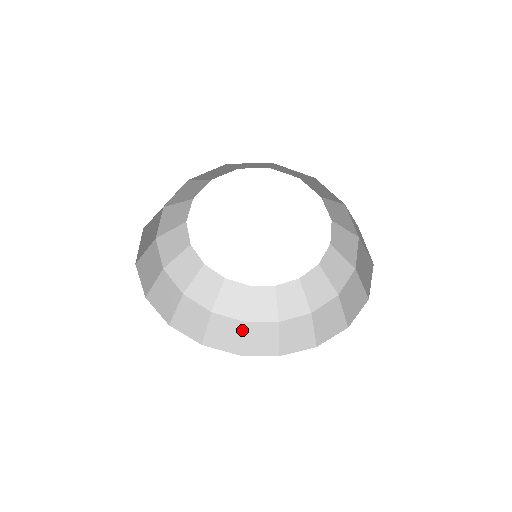
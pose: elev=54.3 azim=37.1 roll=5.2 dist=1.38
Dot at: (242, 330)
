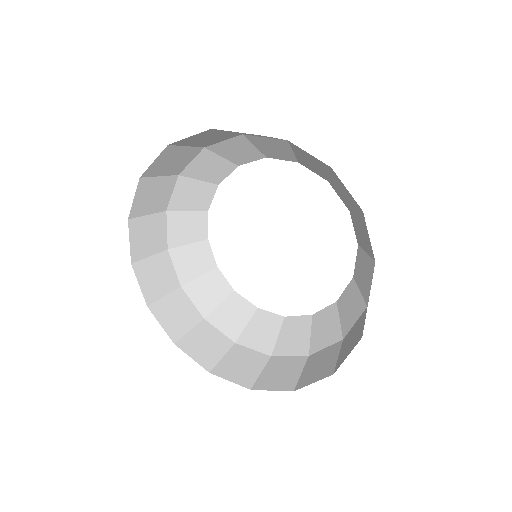
Dot at: (227, 350)
